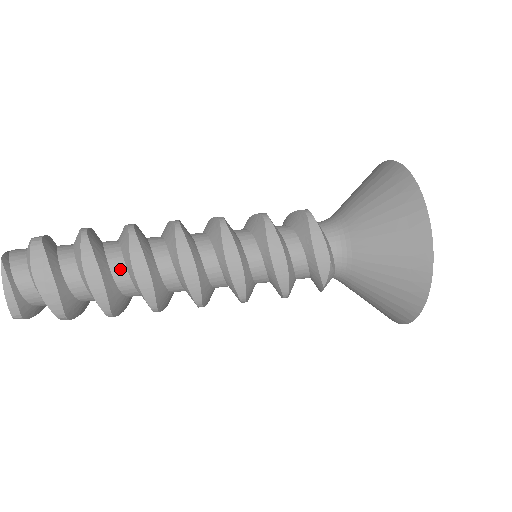
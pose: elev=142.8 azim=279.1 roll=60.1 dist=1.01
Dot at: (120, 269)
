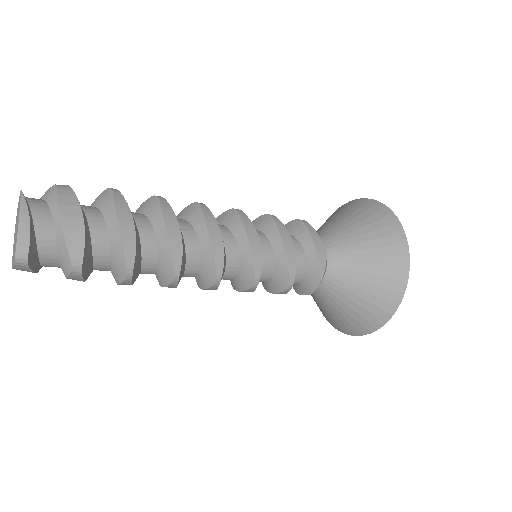
Dot at: (147, 227)
